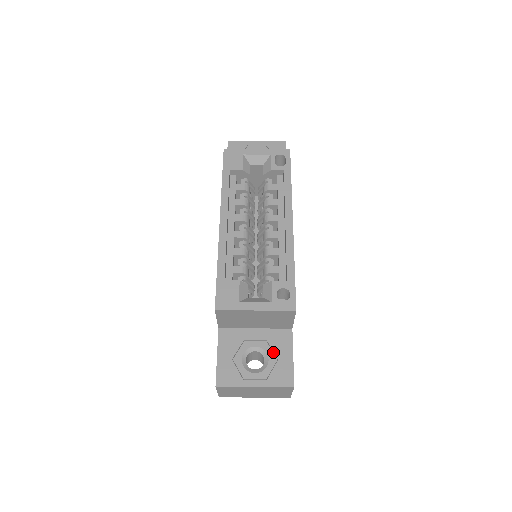
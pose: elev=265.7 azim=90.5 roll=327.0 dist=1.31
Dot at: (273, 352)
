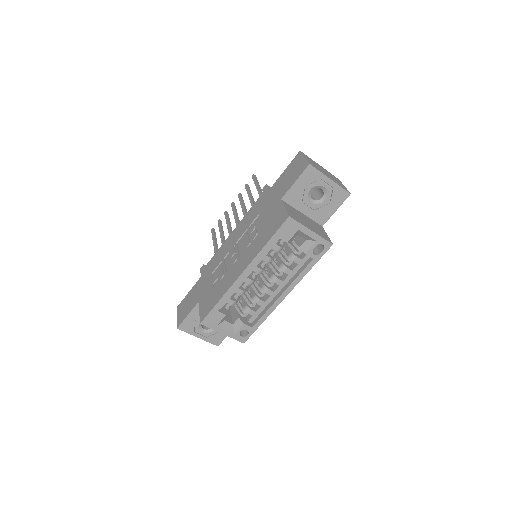
Dot at: occluded
